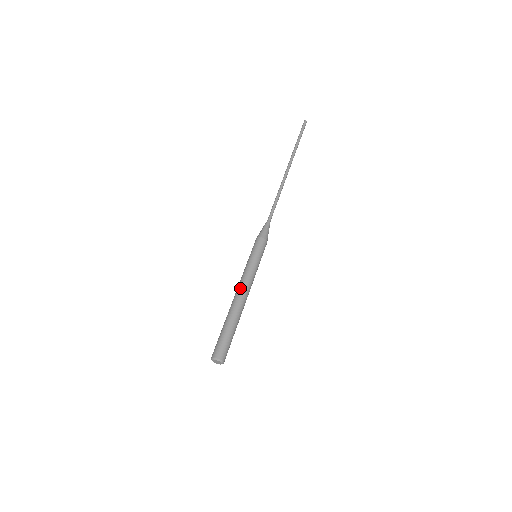
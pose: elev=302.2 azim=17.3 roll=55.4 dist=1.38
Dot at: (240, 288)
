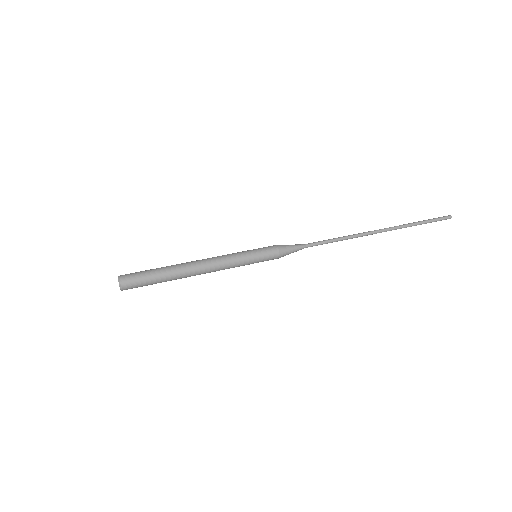
Dot at: (208, 259)
